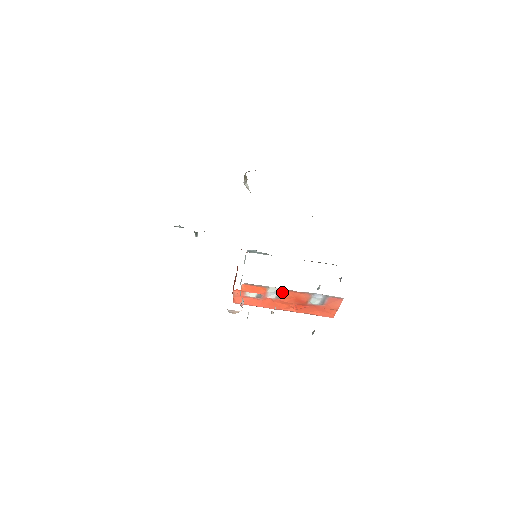
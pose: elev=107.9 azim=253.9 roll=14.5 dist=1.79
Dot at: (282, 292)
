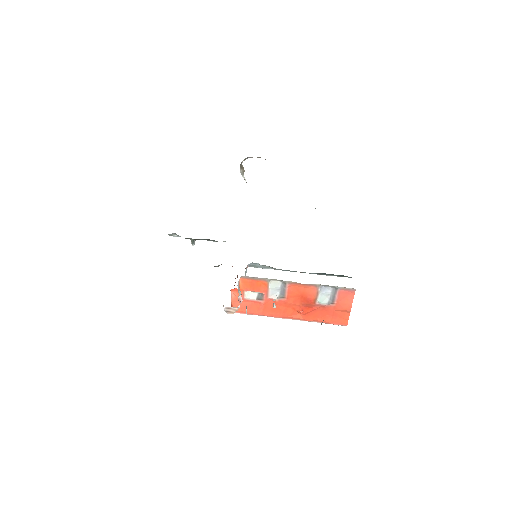
Dot at: (285, 287)
